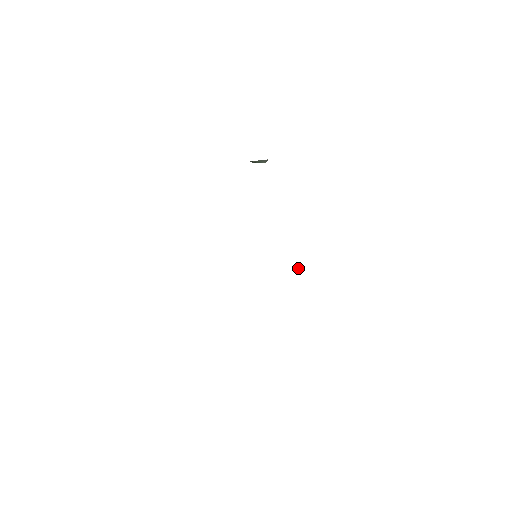
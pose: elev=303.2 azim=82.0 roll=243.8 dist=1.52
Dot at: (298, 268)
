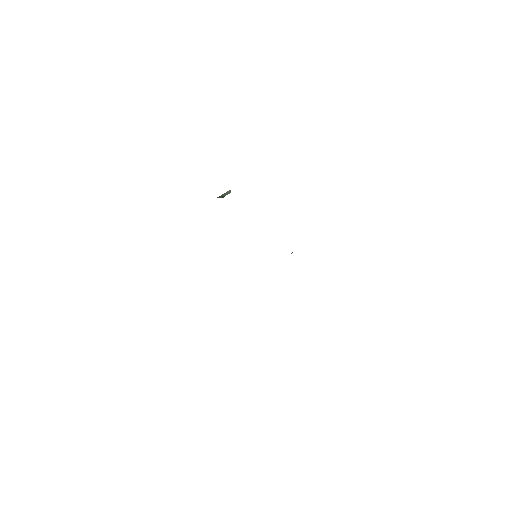
Dot at: occluded
